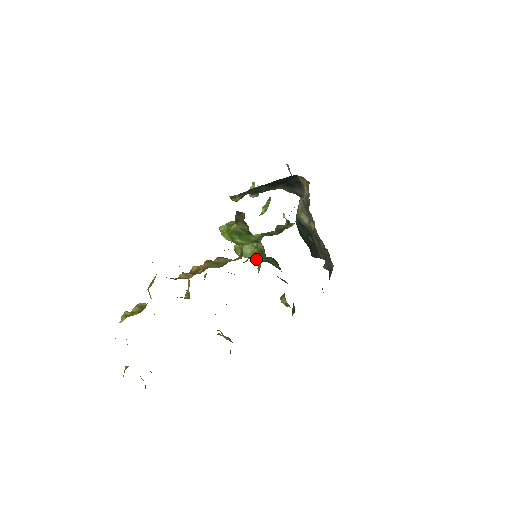
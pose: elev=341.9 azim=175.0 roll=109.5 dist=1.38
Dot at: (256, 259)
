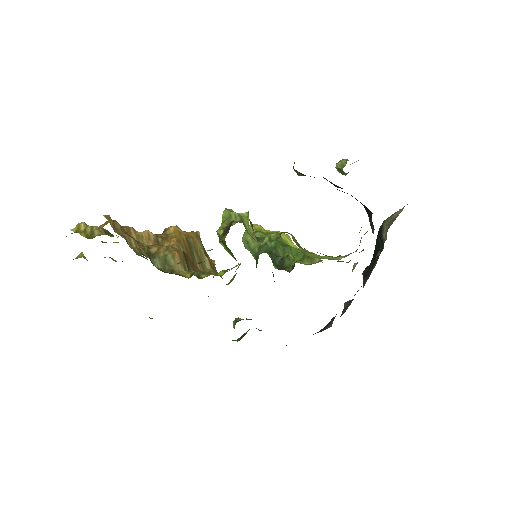
Dot at: occluded
